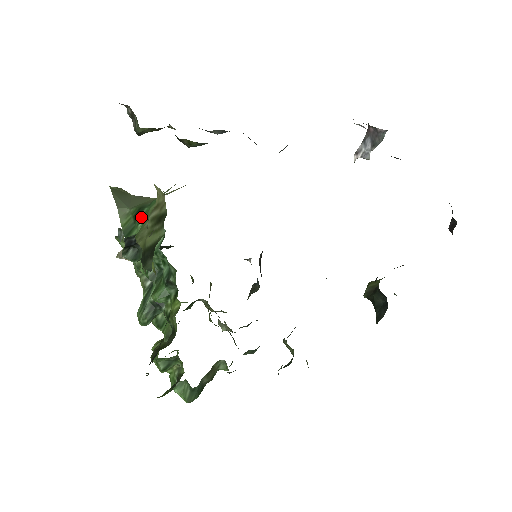
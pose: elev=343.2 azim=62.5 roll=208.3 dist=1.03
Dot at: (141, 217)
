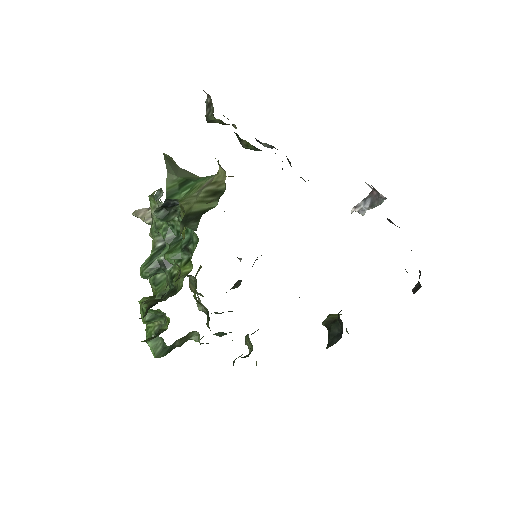
Dot at: (186, 187)
